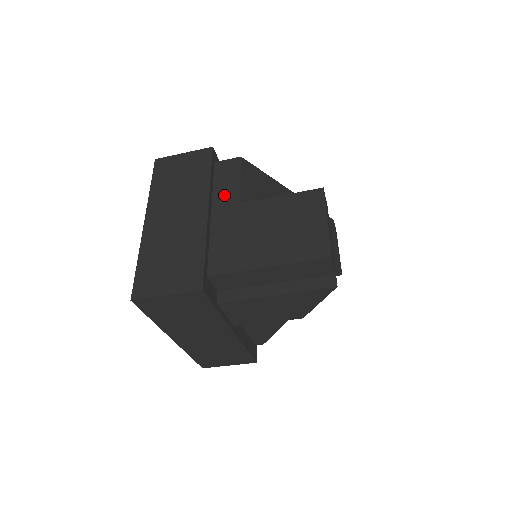
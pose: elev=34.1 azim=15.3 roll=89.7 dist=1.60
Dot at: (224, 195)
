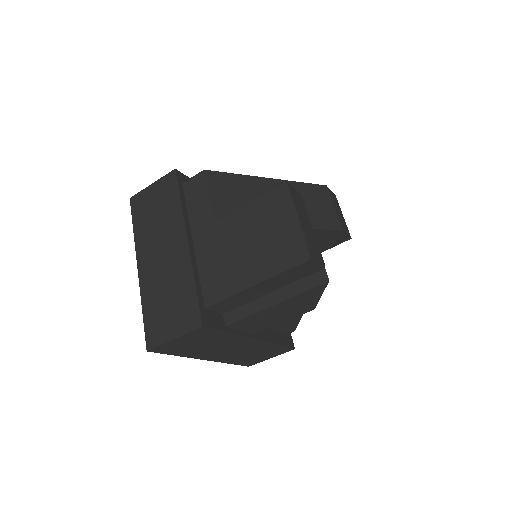
Dot at: (199, 217)
